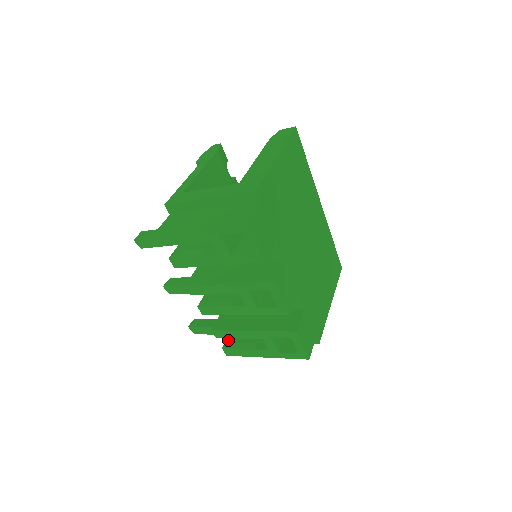
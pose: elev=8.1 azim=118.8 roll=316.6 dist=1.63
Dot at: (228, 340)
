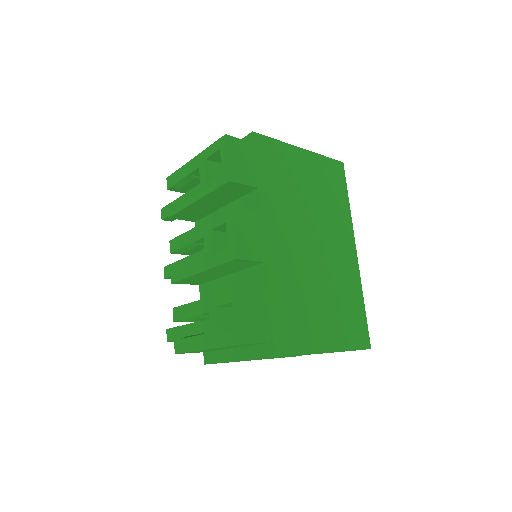
Dot at: occluded
